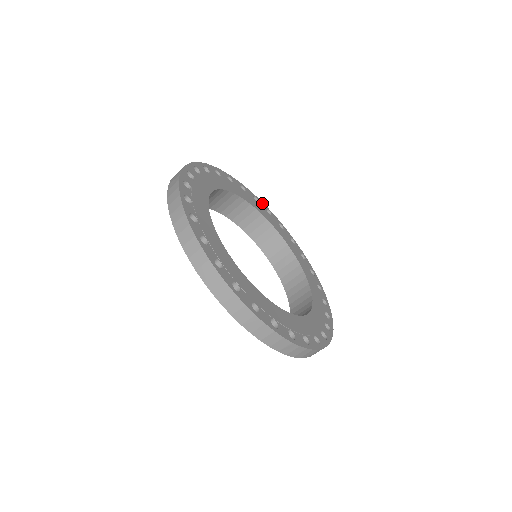
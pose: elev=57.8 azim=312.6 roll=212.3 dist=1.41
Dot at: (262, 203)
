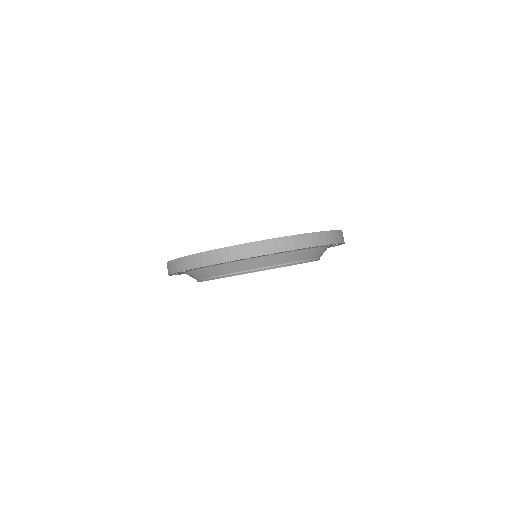
Dot at: occluded
